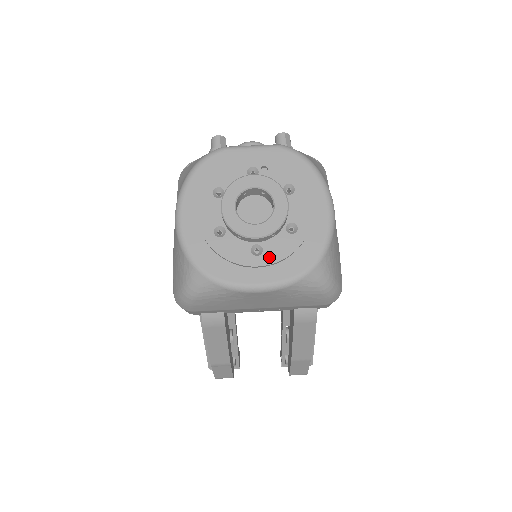
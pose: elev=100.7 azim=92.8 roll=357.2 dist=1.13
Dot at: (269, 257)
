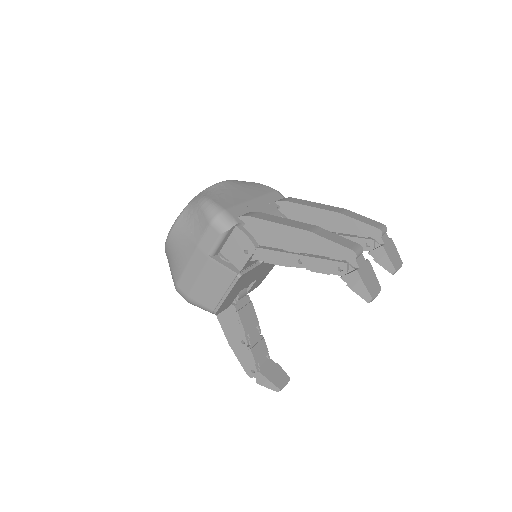
Dot at: occluded
